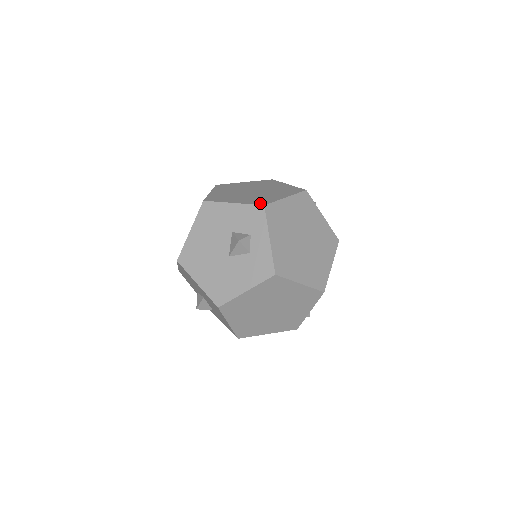
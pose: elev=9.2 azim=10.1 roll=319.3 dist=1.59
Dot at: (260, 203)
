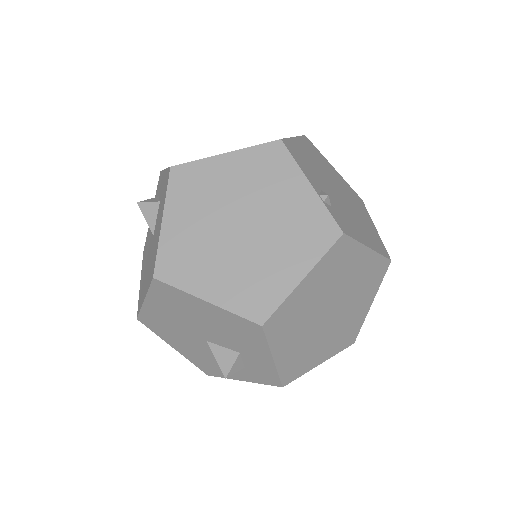
Dot at: occluded
